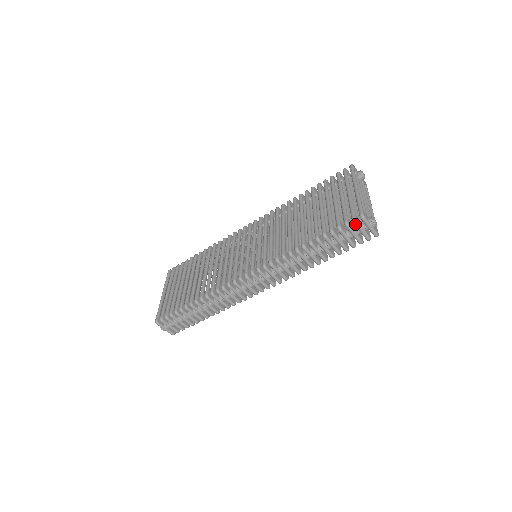
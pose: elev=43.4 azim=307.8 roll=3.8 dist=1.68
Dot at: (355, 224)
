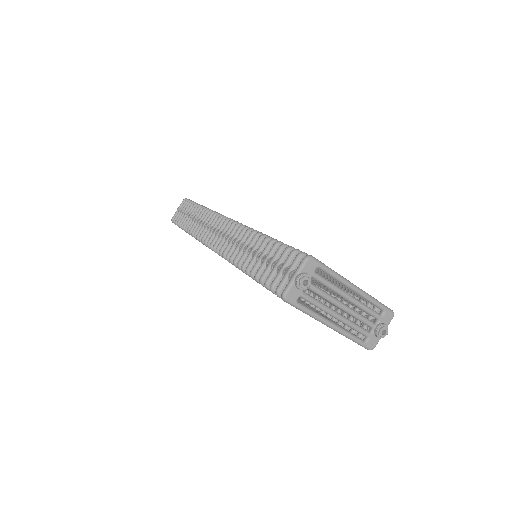
Dot at: occluded
